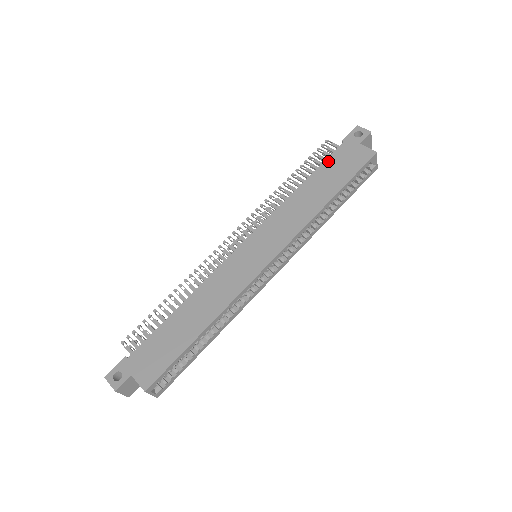
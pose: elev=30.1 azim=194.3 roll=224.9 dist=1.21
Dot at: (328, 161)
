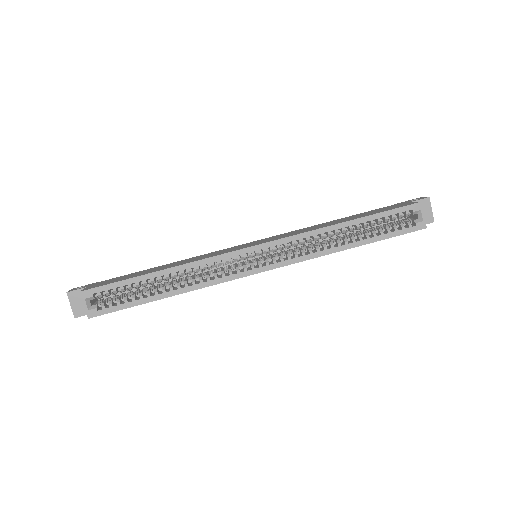
Dot at: (372, 210)
